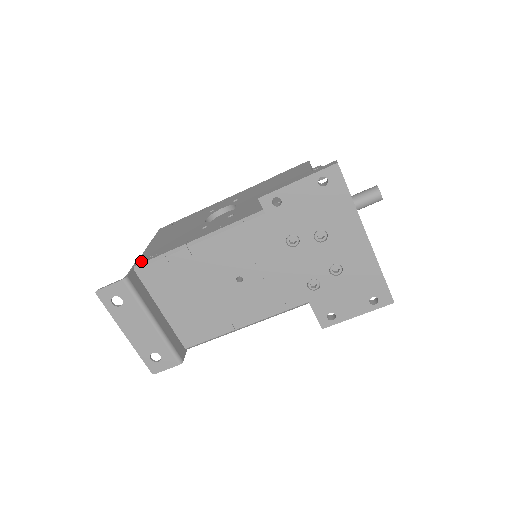
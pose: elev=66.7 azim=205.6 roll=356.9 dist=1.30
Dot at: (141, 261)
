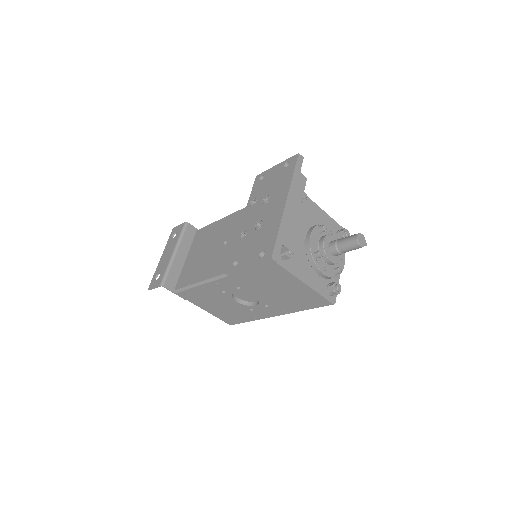
Dot at: occluded
